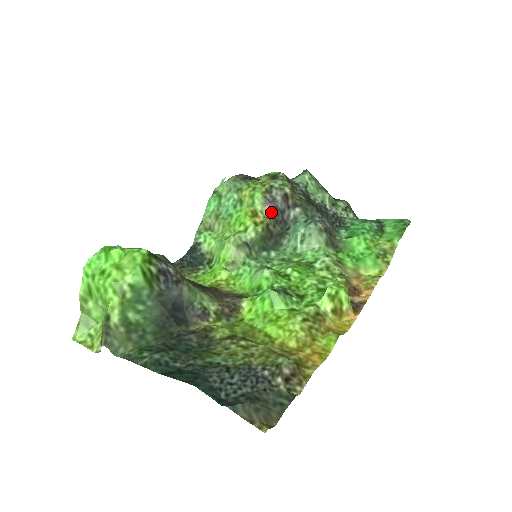
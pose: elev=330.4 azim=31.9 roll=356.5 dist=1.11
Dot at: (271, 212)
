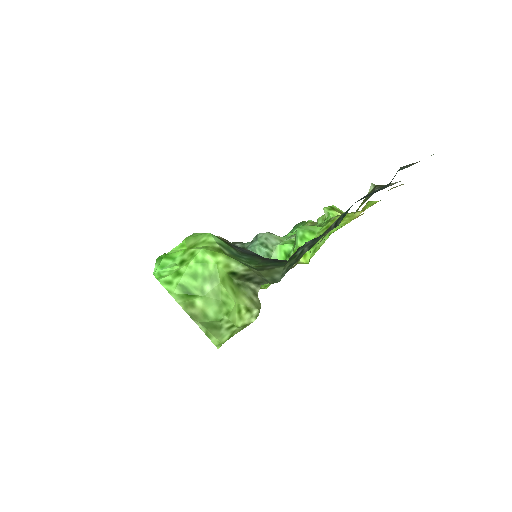
Dot at: occluded
